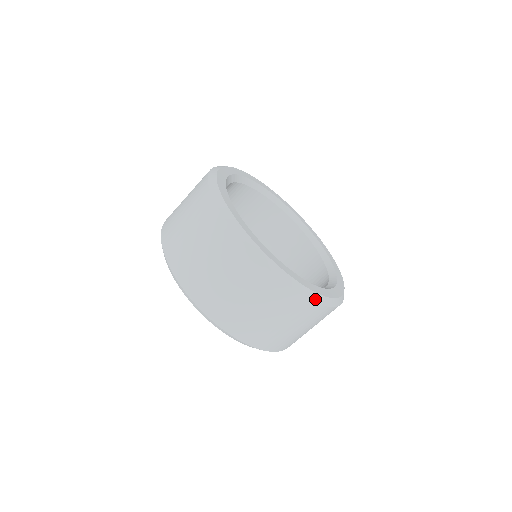
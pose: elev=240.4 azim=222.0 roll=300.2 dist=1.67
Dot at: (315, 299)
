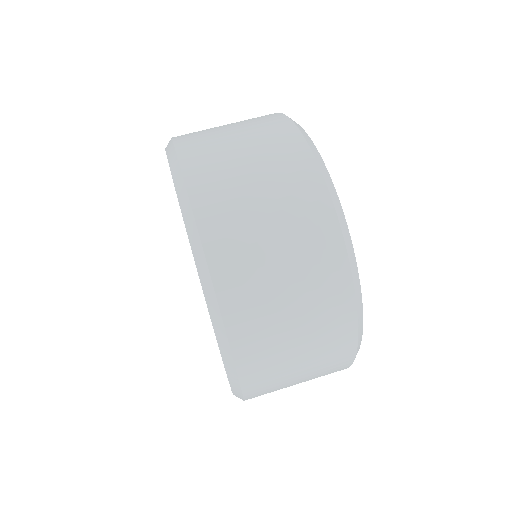
Dot at: (357, 351)
